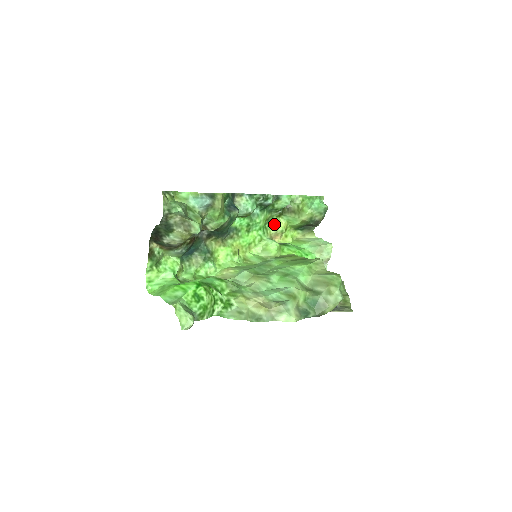
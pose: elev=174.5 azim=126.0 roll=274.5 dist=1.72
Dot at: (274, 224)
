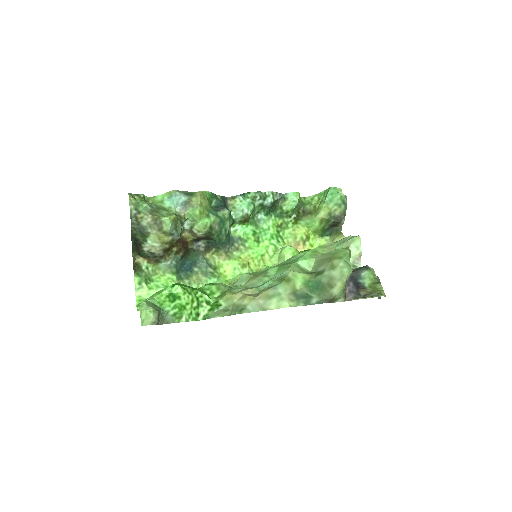
Dot at: (291, 232)
